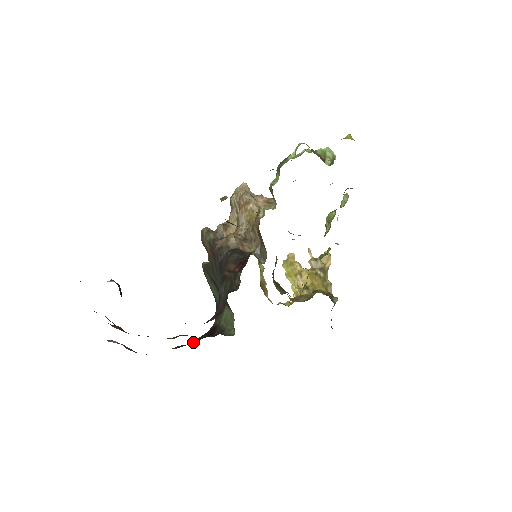
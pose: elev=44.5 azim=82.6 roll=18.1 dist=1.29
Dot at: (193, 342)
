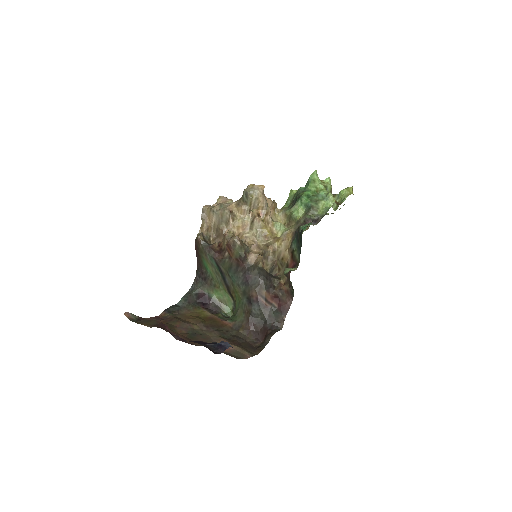
Dot at: (186, 306)
